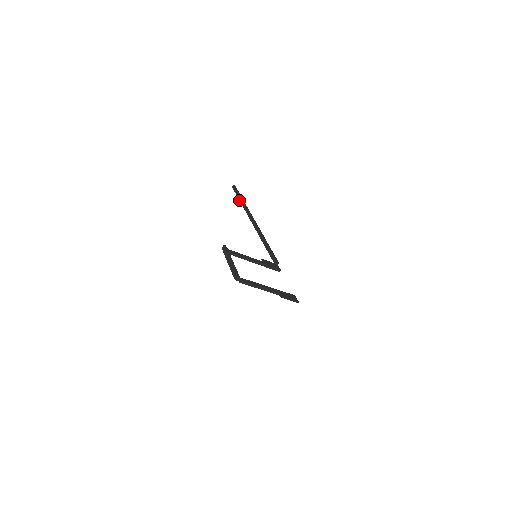
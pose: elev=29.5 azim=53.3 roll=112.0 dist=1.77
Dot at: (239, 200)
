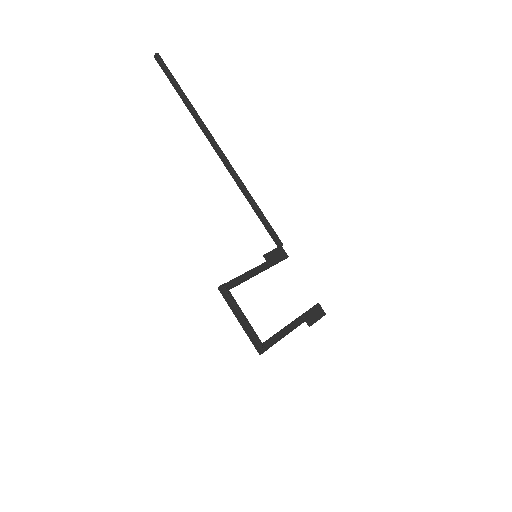
Dot at: occluded
